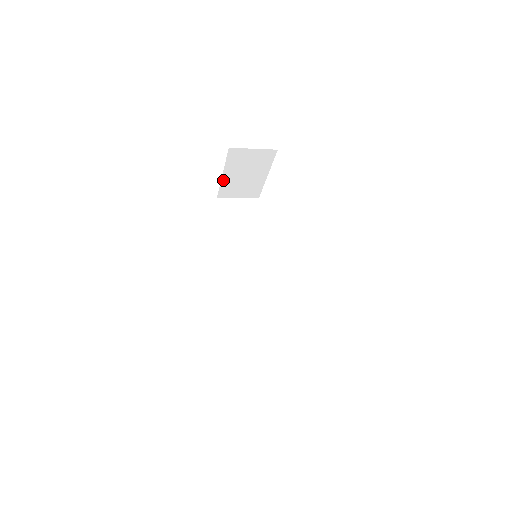
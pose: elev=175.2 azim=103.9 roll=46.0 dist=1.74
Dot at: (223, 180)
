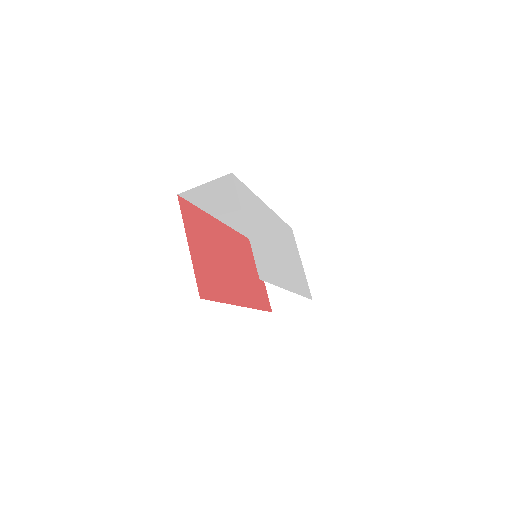
Dot at: (267, 284)
